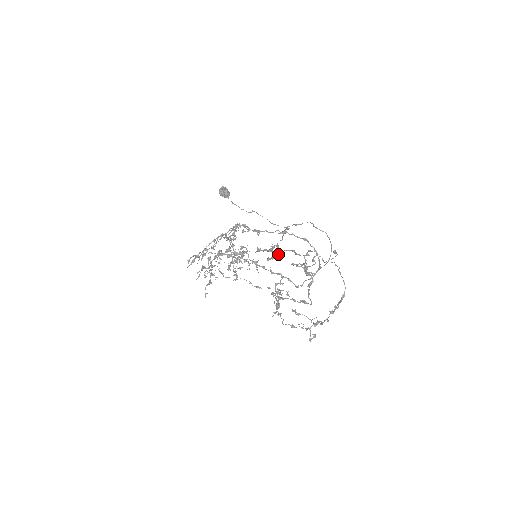
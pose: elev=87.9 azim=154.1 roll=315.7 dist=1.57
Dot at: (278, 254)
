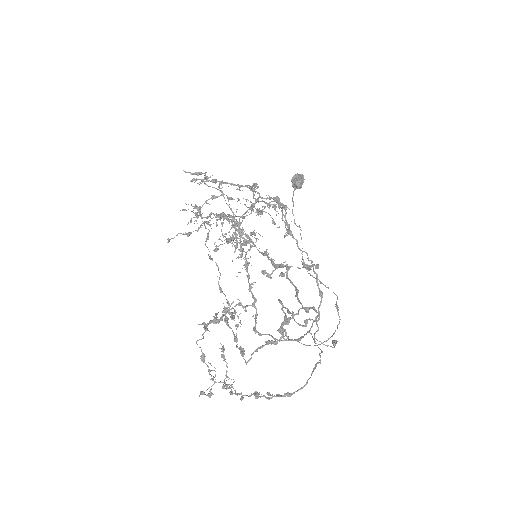
Dot at: (280, 275)
